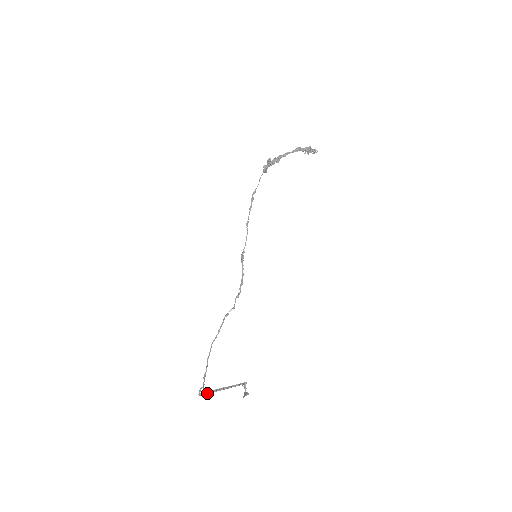
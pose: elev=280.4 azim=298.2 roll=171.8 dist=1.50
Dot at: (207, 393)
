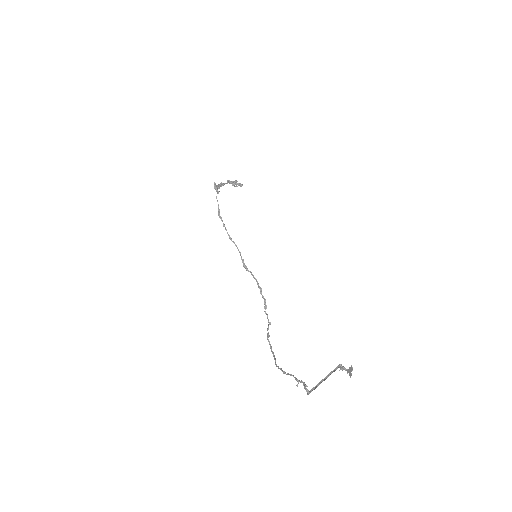
Dot at: (314, 387)
